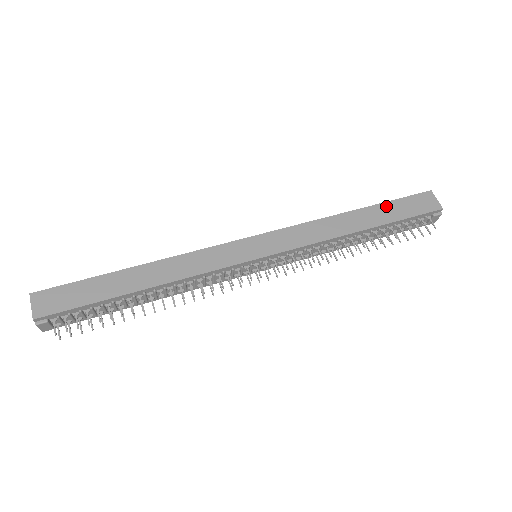
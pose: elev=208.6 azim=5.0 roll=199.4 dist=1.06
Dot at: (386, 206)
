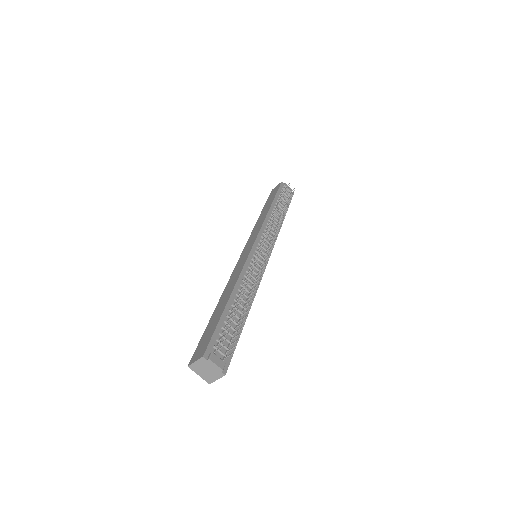
Dot at: (266, 204)
